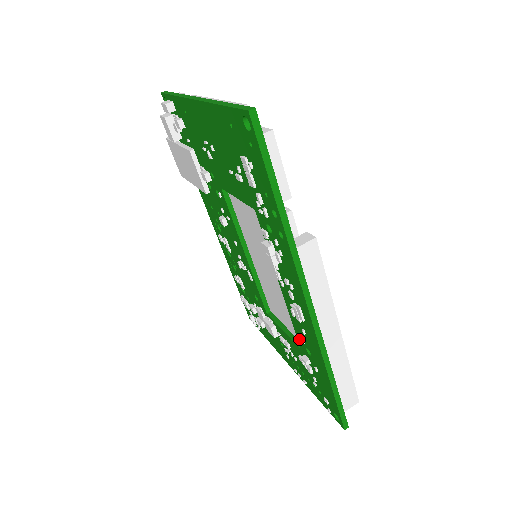
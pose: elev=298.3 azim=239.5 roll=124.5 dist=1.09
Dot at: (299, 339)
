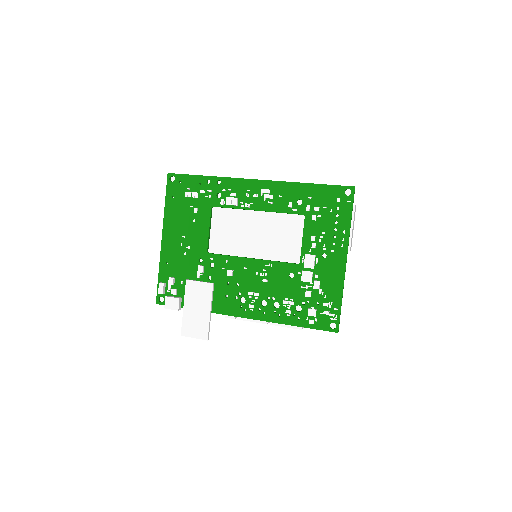
Dot at: (291, 207)
